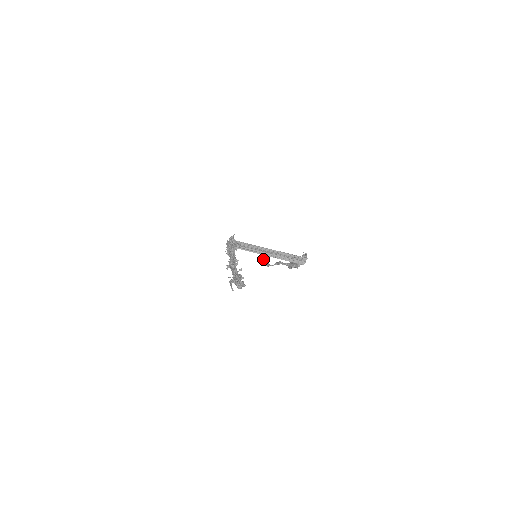
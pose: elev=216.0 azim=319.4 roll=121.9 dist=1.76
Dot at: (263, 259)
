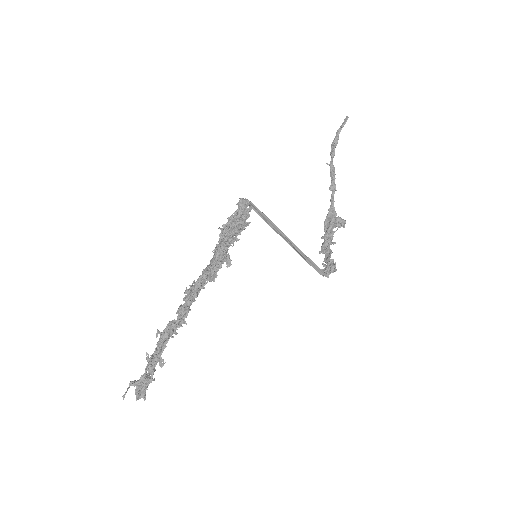
Dot at: (341, 125)
